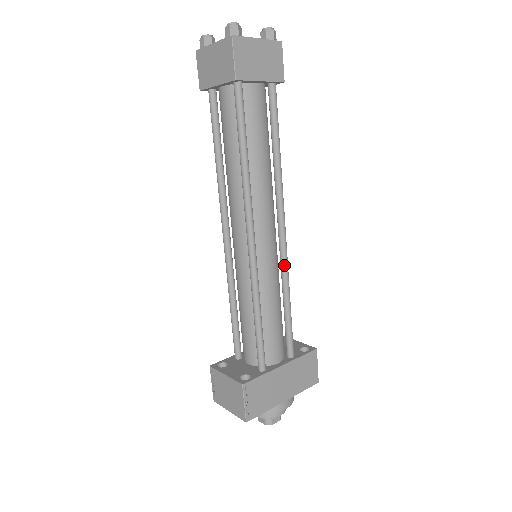
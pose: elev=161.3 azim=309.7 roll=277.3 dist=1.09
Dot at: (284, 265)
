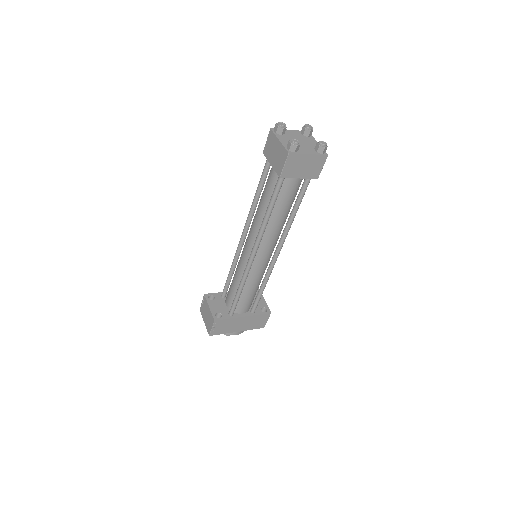
Dot at: (269, 270)
